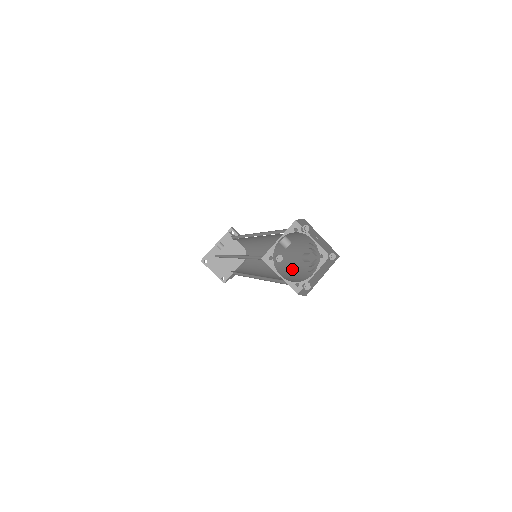
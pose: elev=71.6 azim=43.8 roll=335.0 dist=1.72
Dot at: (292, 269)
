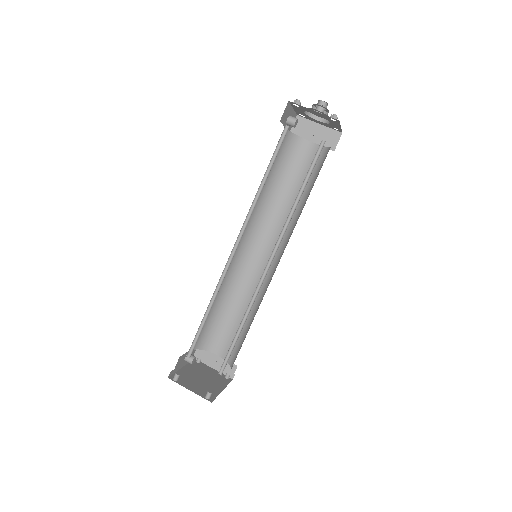
Dot at: occluded
